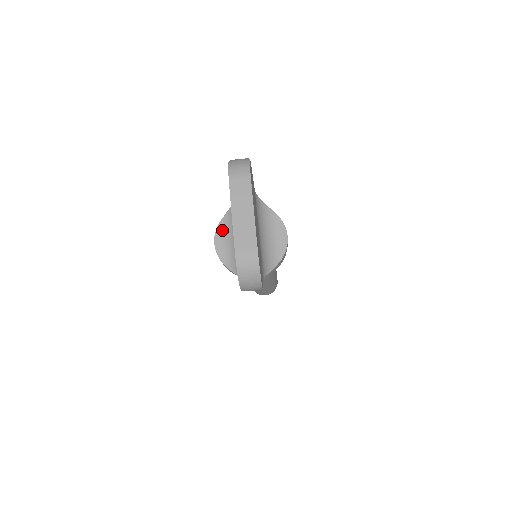
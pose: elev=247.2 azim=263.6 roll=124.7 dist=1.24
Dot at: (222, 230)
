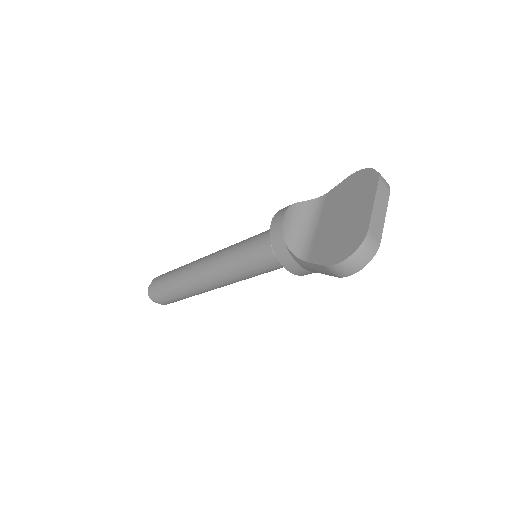
Dot at: (293, 211)
